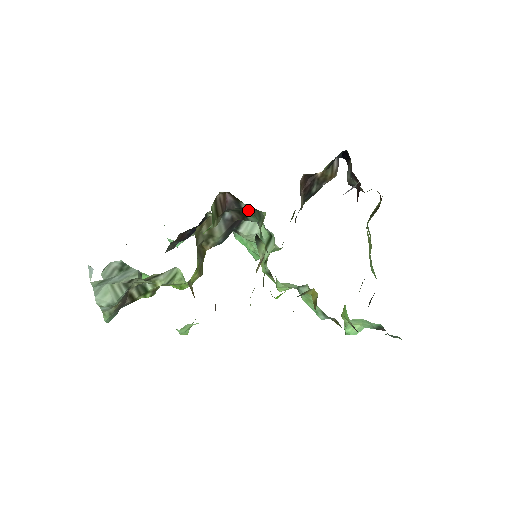
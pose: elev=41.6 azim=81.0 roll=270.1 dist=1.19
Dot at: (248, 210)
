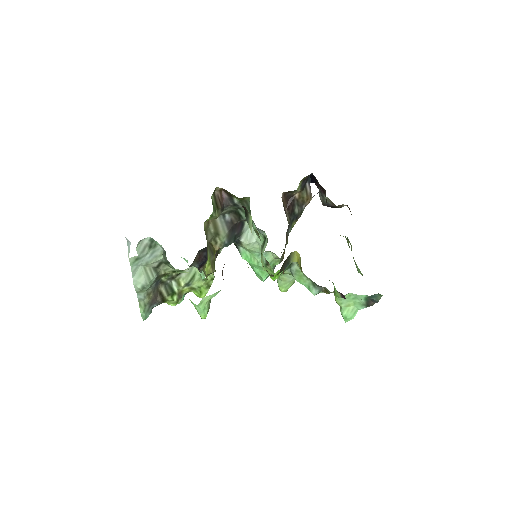
Dot at: (241, 207)
